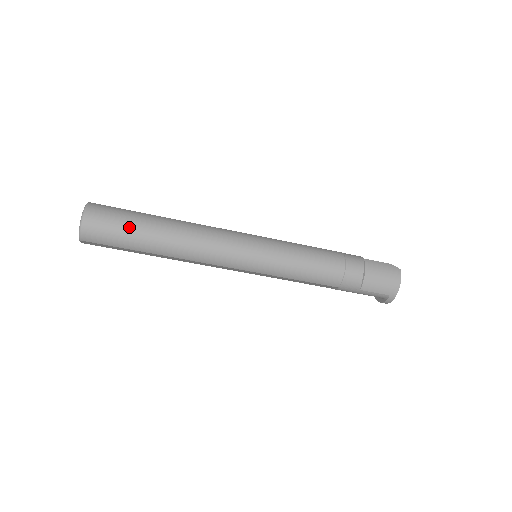
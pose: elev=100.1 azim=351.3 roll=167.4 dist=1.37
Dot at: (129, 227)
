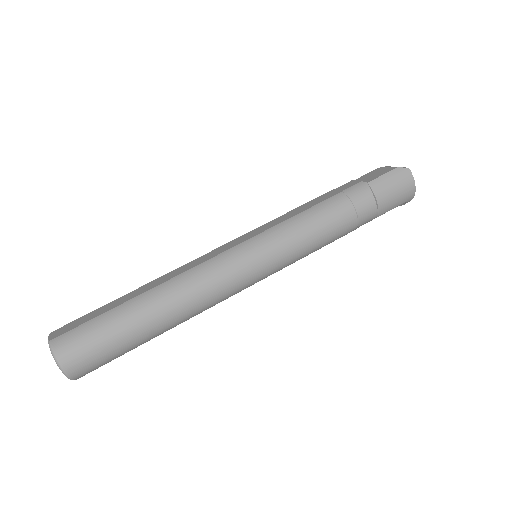
Dot at: (116, 340)
